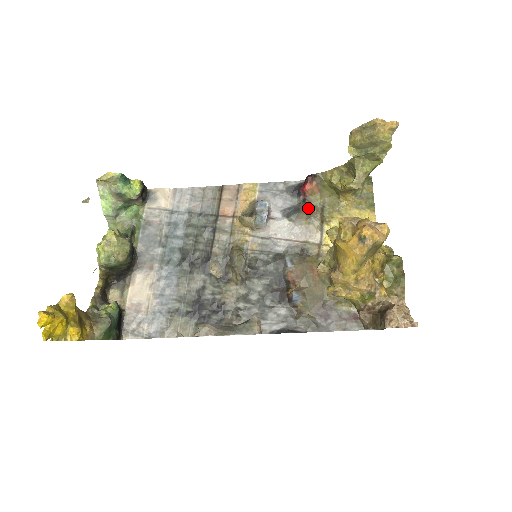
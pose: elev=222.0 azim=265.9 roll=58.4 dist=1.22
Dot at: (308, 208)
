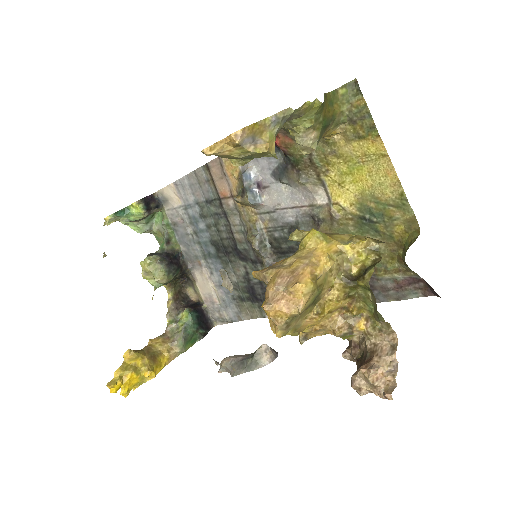
Dot at: (294, 164)
